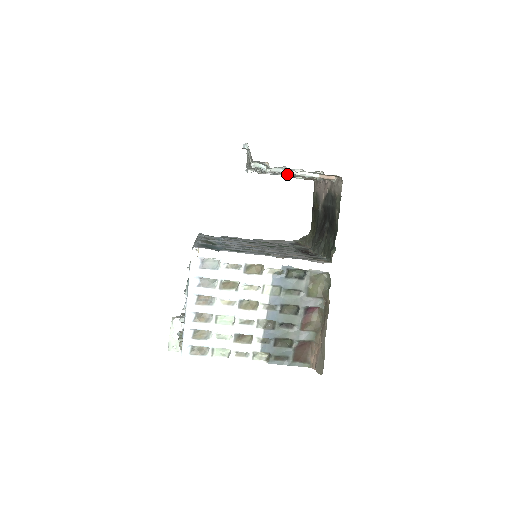
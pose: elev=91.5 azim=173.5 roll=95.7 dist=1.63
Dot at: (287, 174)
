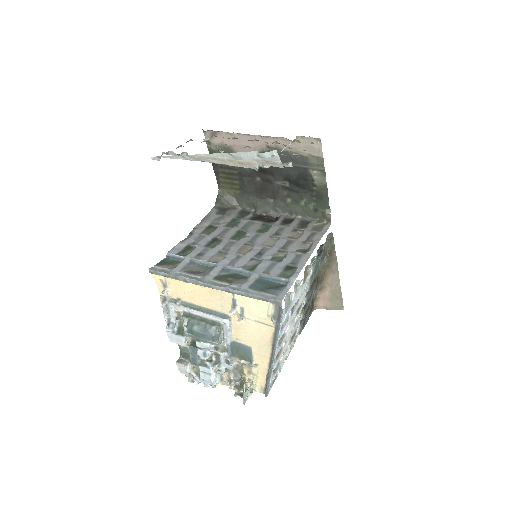
Dot at: occluded
